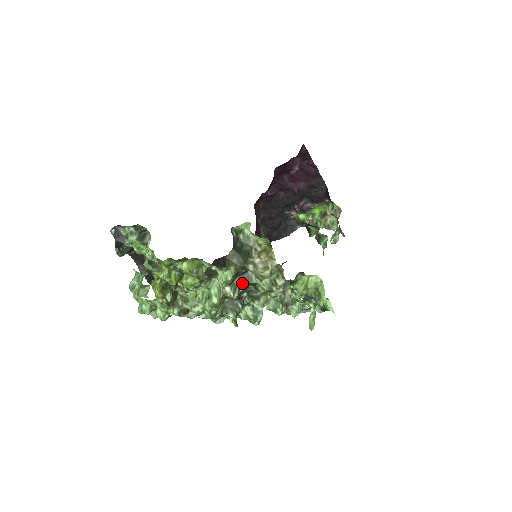
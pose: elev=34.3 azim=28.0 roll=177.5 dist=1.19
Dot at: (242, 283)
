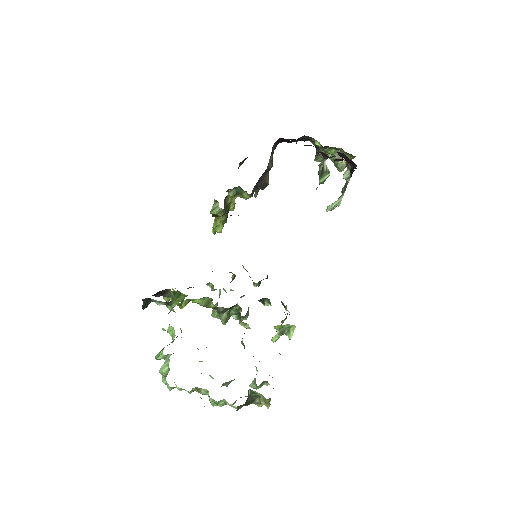
Dot at: occluded
